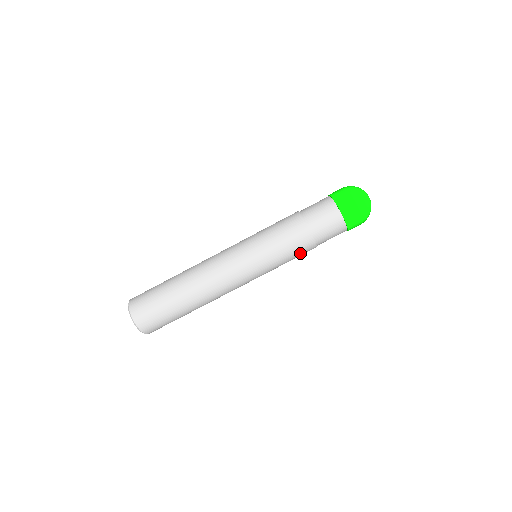
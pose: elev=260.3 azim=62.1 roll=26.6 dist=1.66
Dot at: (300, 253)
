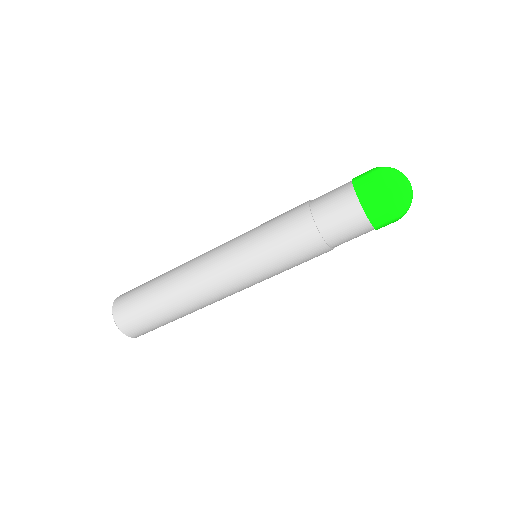
Dot at: (309, 258)
